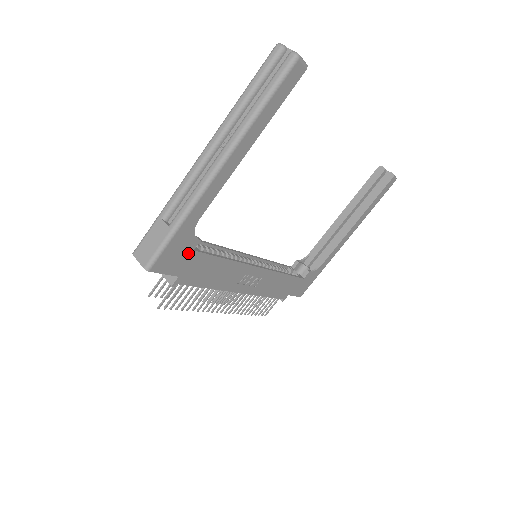
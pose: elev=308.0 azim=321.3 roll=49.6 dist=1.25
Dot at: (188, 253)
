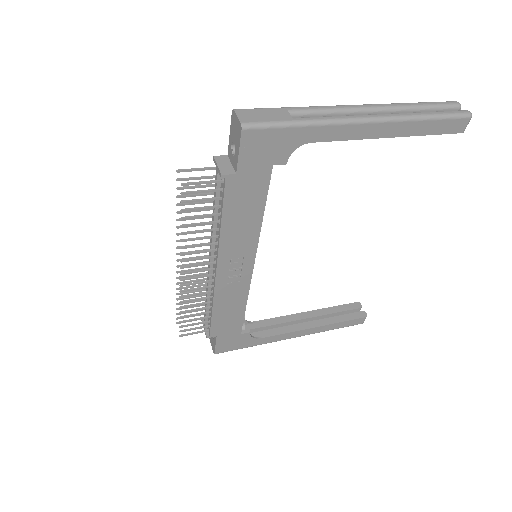
Dot at: (269, 162)
